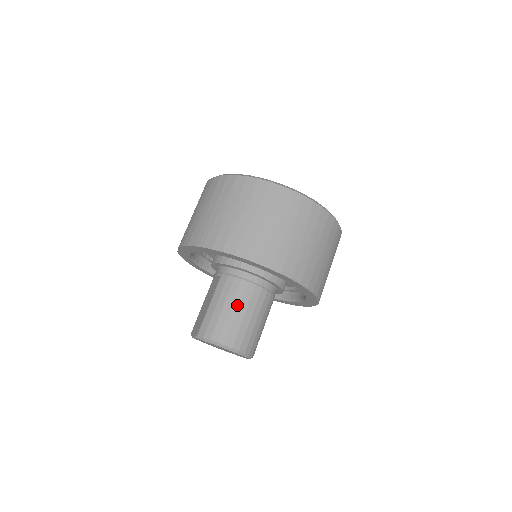
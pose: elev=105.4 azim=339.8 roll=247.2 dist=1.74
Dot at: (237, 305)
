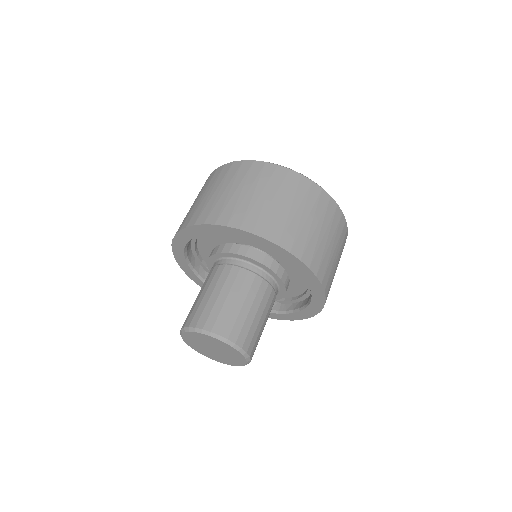
Dot at: (212, 288)
